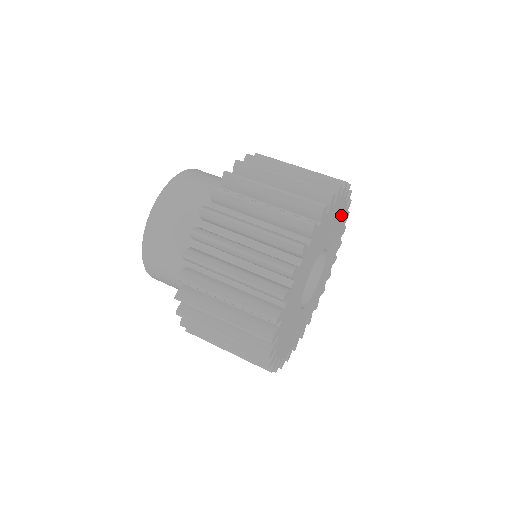
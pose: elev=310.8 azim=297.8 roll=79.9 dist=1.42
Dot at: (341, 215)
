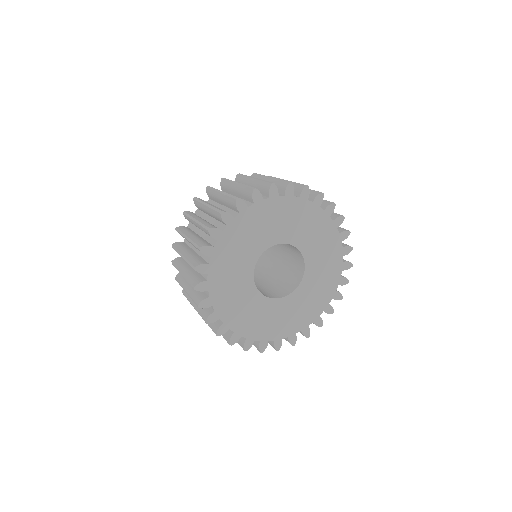
Dot at: (300, 210)
